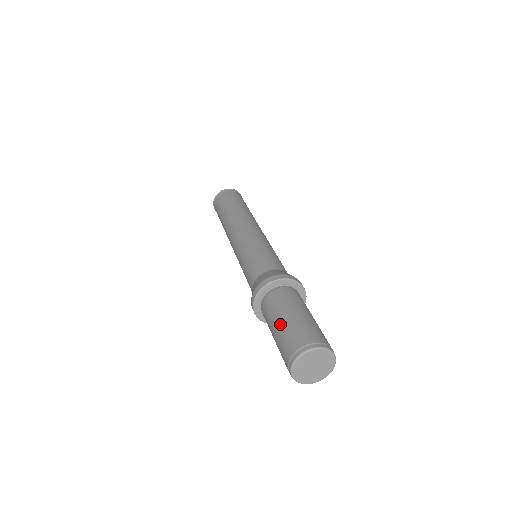
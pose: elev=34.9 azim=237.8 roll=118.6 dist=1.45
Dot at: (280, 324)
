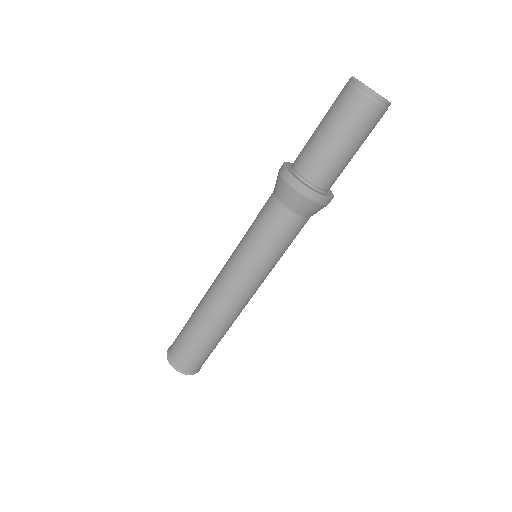
Dot at: (321, 121)
